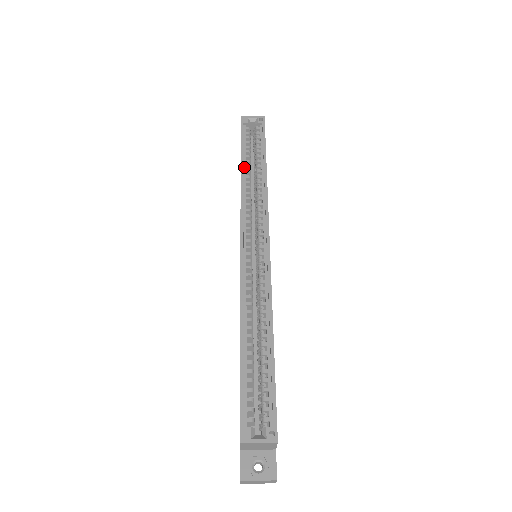
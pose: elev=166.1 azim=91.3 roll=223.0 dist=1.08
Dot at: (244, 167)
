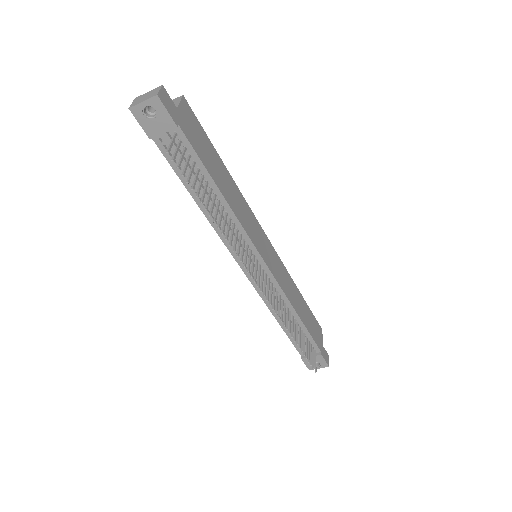
Dot at: occluded
